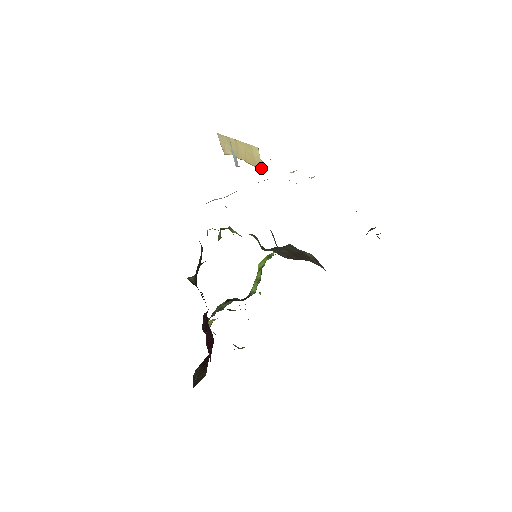
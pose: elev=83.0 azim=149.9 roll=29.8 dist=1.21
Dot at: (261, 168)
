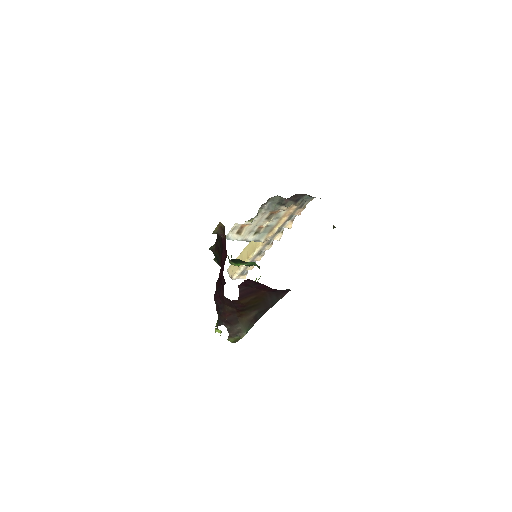
Dot at: (258, 249)
